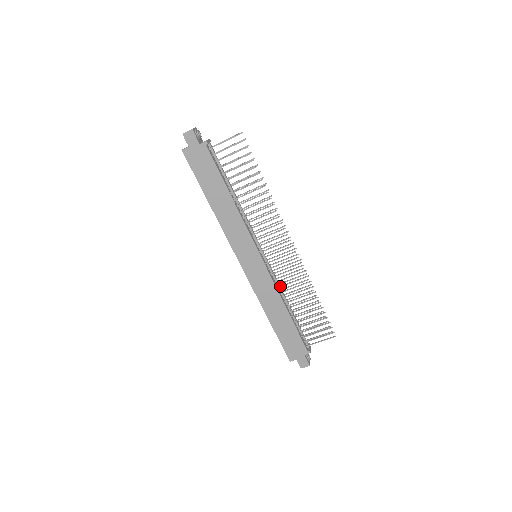
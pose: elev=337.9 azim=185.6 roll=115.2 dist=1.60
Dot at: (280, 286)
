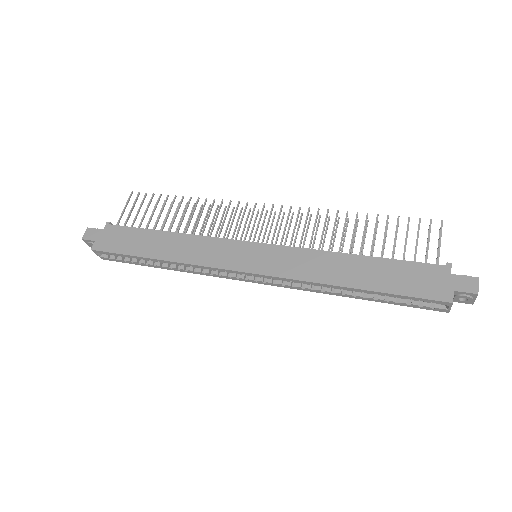
Dot at: occluded
